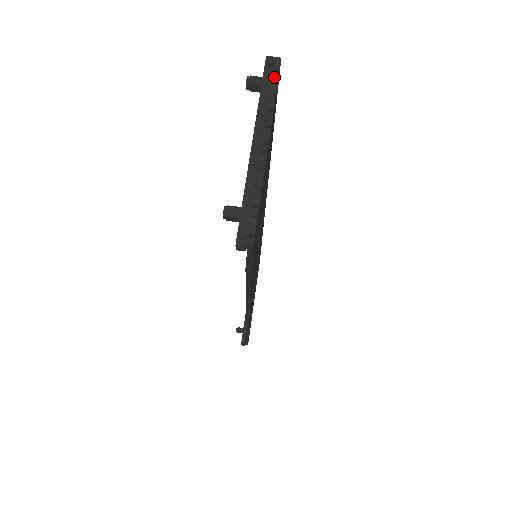
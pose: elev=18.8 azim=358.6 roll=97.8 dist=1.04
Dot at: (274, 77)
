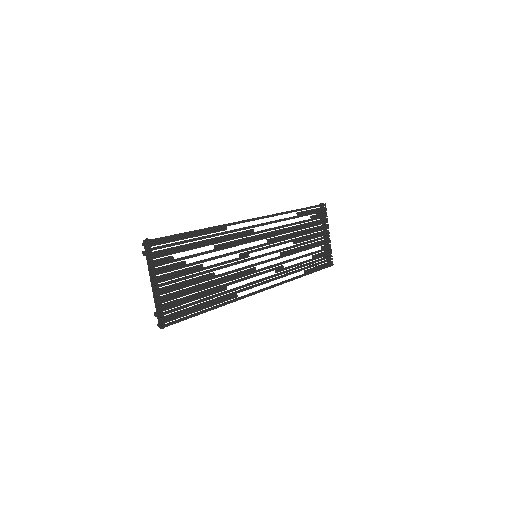
Dot at: (147, 252)
